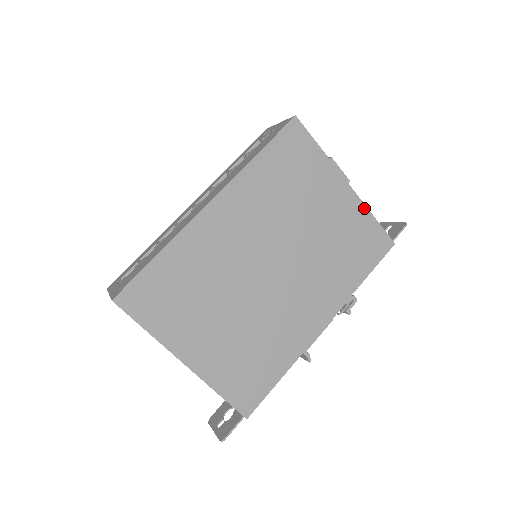
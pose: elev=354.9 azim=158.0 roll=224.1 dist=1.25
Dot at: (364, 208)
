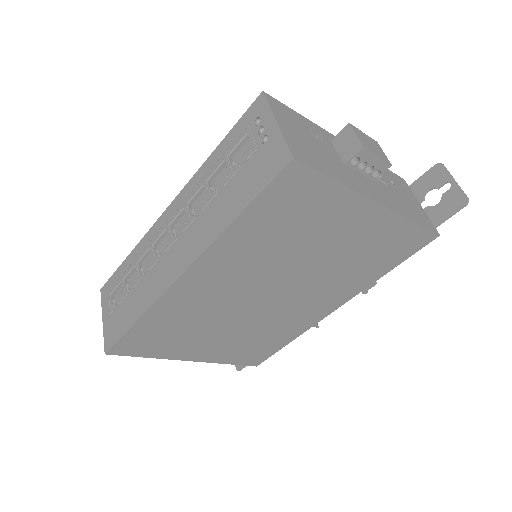
Dot at: (401, 219)
